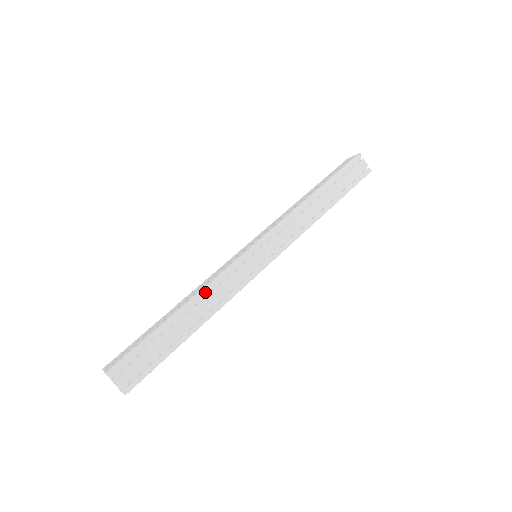
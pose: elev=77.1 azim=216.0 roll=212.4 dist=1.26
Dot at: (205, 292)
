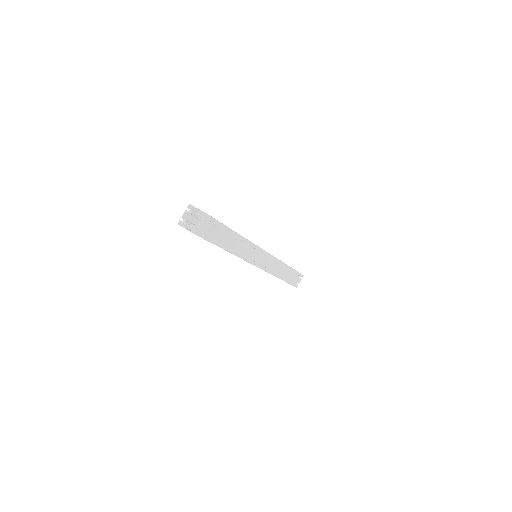
Dot at: occluded
